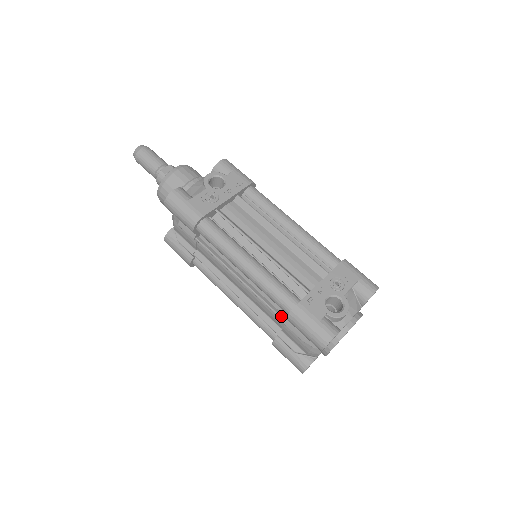
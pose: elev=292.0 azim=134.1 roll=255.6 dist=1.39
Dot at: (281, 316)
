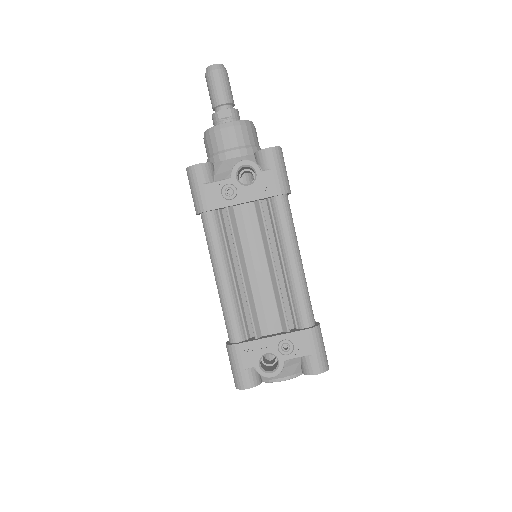
Dot at: occluded
